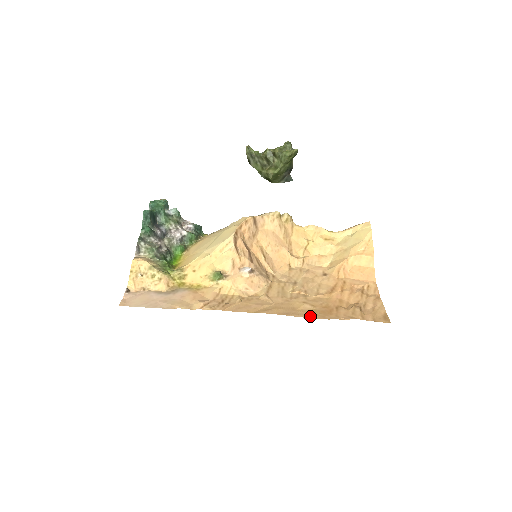
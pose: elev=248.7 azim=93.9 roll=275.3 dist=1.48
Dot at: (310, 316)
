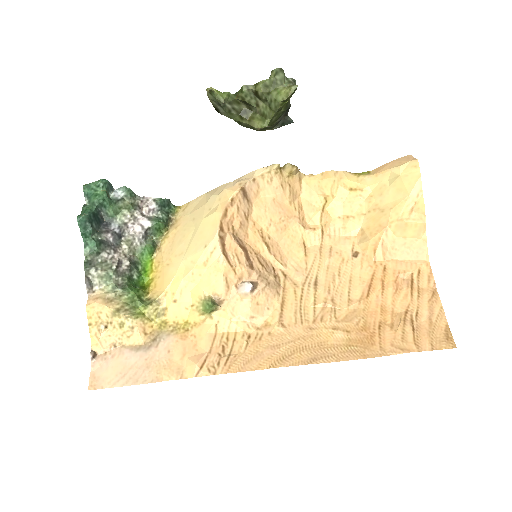
Dot at: (345, 357)
